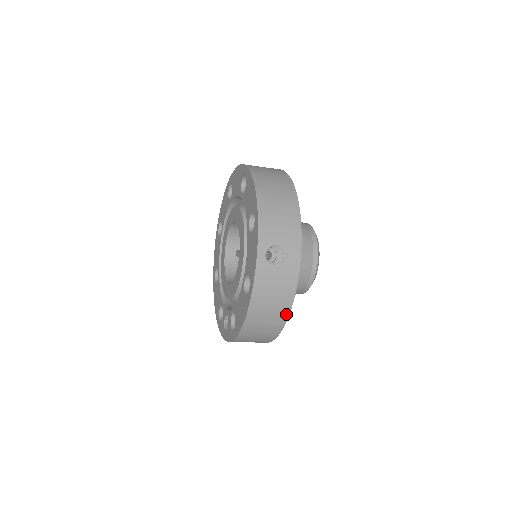
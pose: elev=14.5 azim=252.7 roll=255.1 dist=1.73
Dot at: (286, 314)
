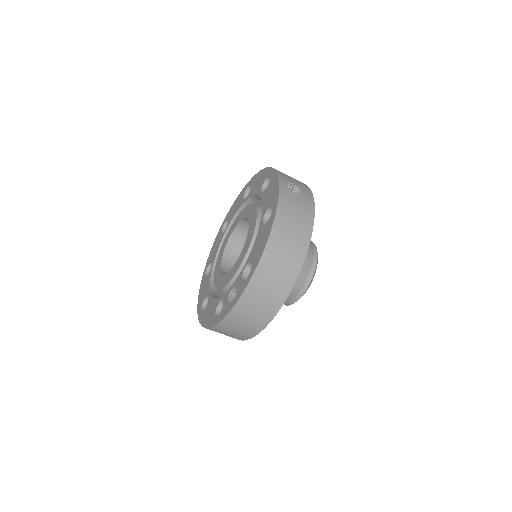
Dot at: (307, 241)
